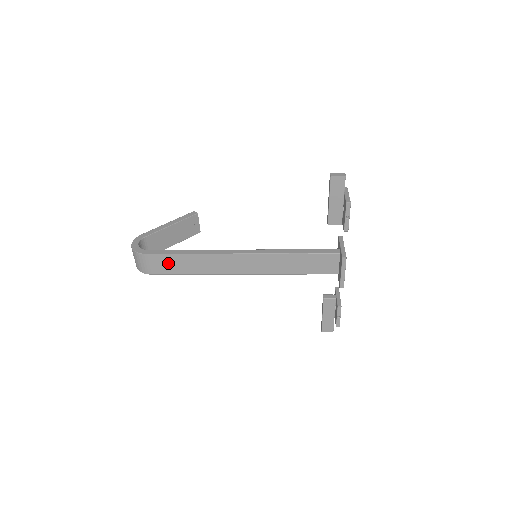
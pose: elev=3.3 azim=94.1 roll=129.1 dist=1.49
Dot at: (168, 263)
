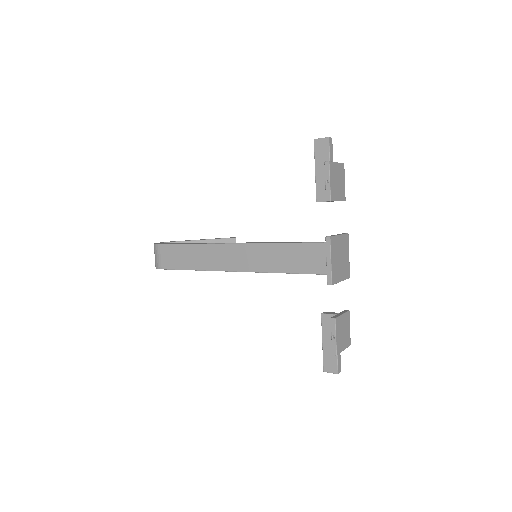
Dot at: (175, 255)
